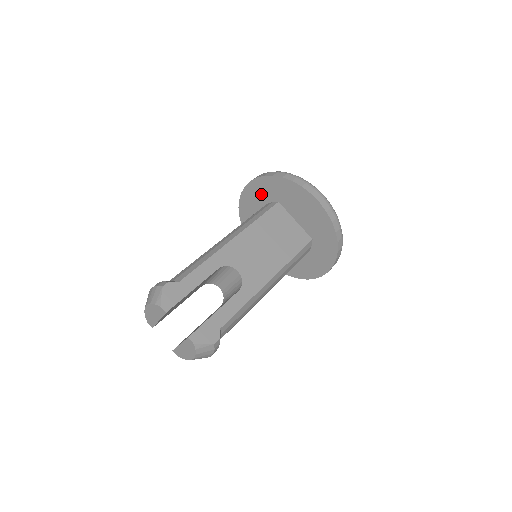
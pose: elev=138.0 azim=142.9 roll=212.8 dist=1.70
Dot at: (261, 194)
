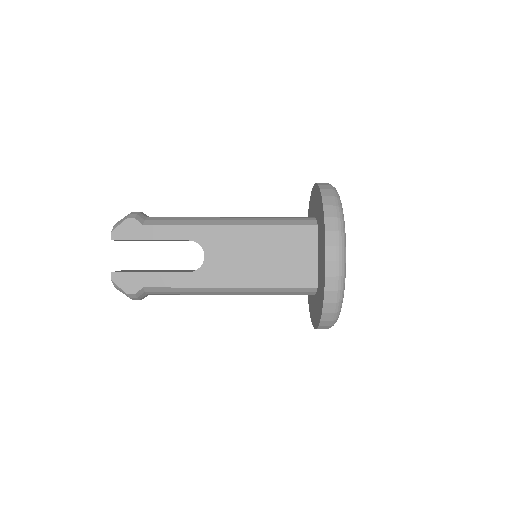
Dot at: (316, 204)
